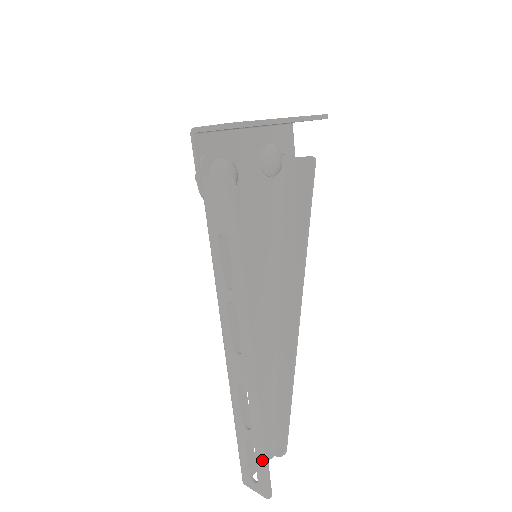
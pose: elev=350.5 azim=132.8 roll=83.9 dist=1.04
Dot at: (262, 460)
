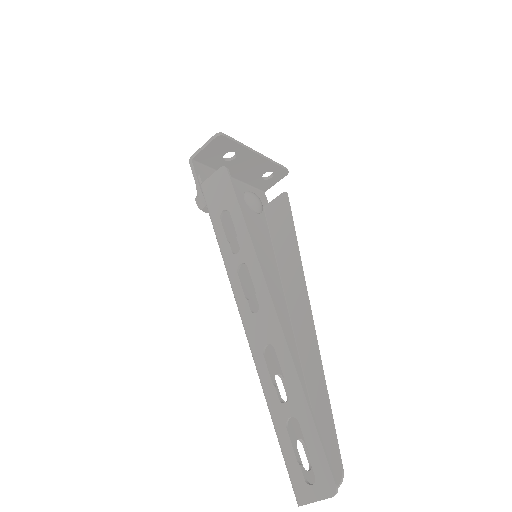
Dot at: (311, 432)
